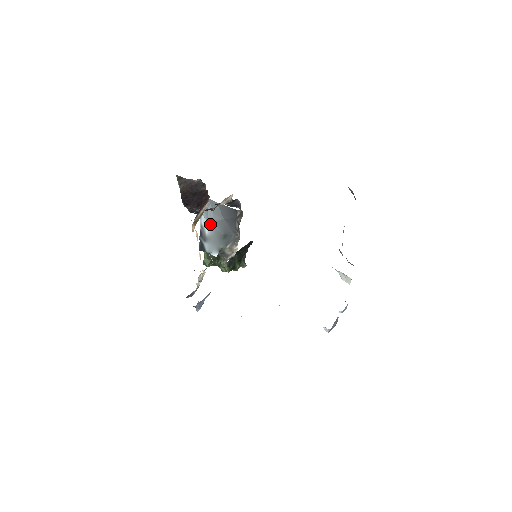
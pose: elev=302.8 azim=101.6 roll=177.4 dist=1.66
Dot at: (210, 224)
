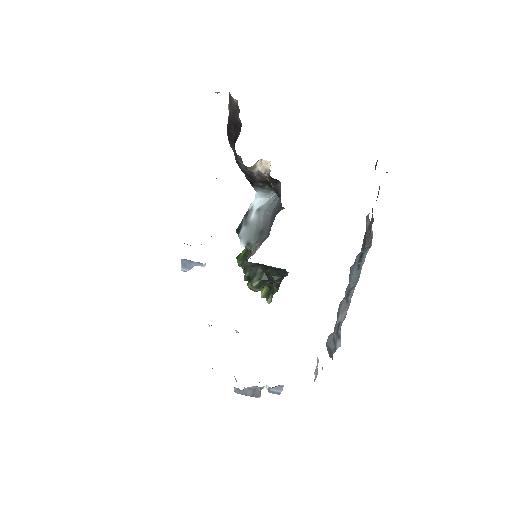
Dot at: (260, 212)
